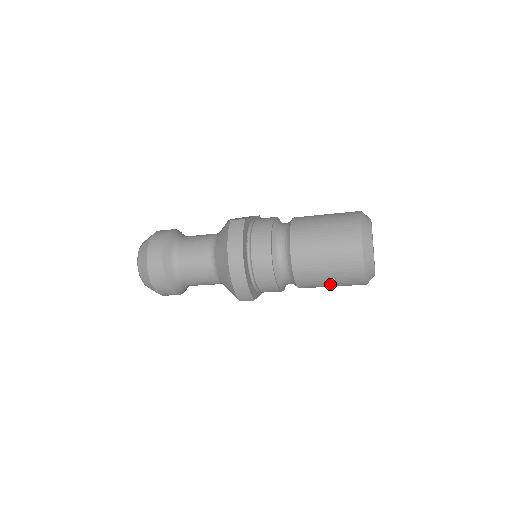
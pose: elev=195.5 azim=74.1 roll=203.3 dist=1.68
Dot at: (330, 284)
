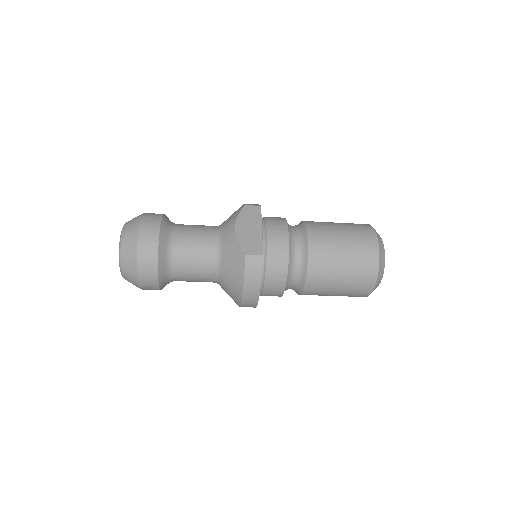
Dot at: occluded
